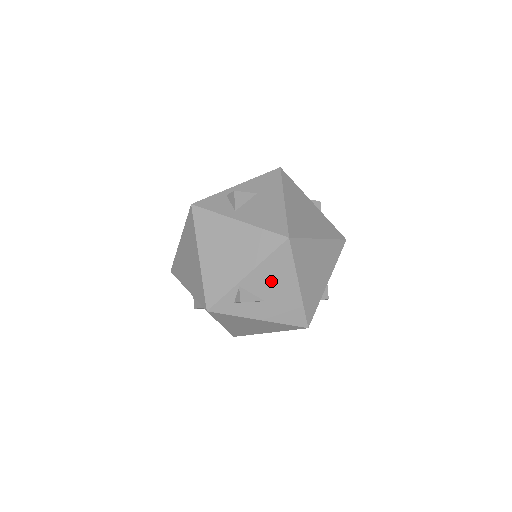
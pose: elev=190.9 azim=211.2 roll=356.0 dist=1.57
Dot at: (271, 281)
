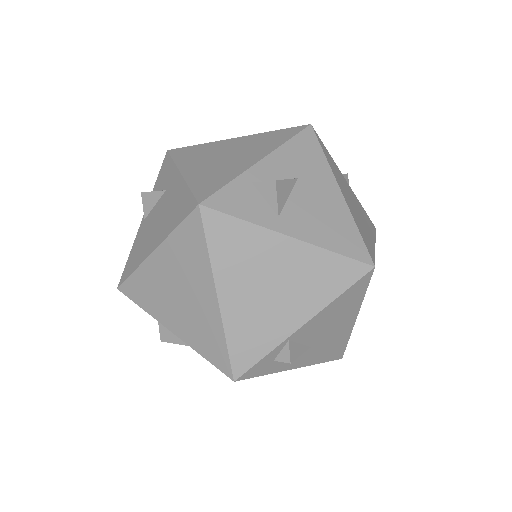
Dot at: (329, 323)
